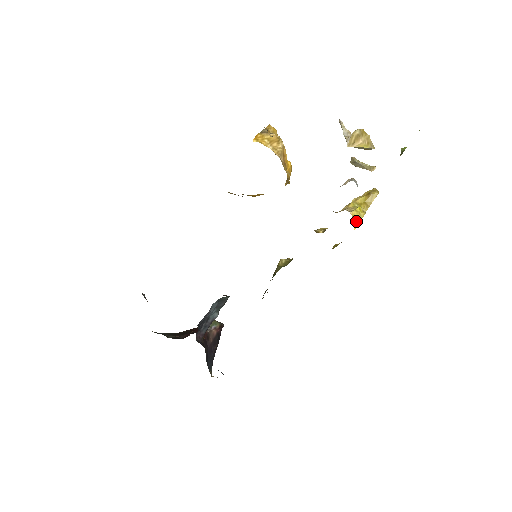
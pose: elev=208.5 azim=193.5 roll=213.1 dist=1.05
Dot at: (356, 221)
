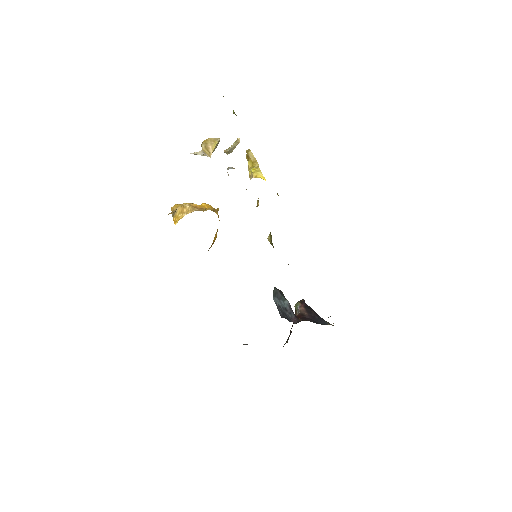
Dot at: (260, 176)
